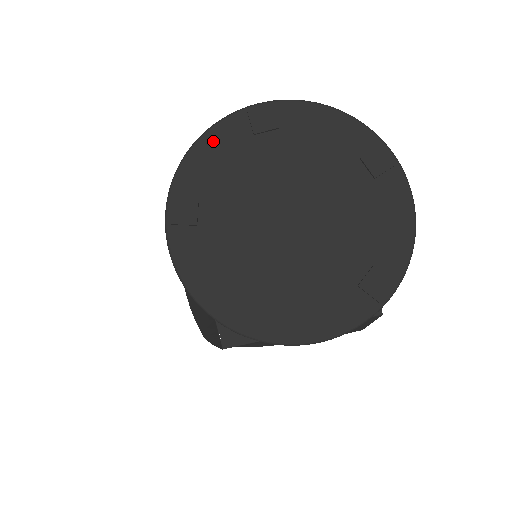
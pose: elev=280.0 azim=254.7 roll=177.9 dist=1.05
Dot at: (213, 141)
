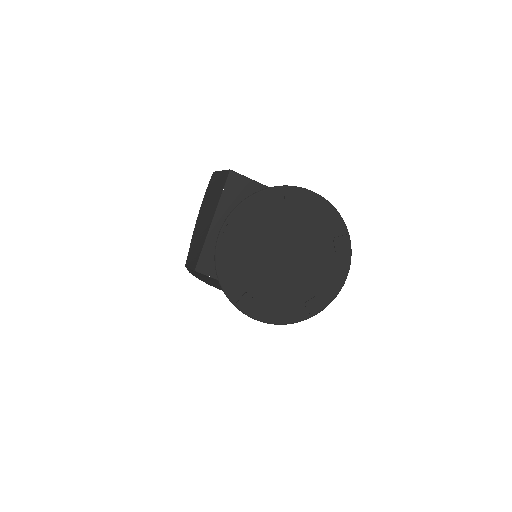
Dot at: (223, 265)
